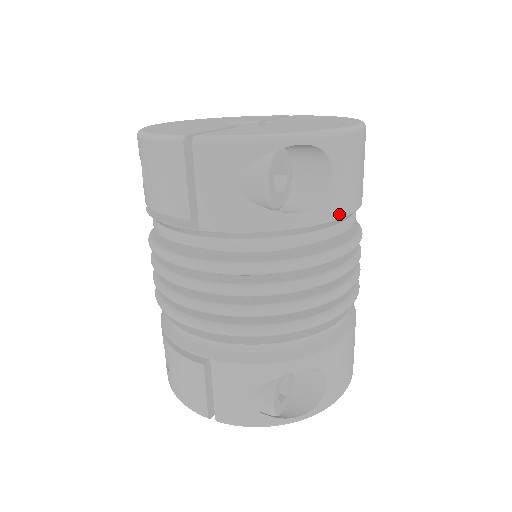
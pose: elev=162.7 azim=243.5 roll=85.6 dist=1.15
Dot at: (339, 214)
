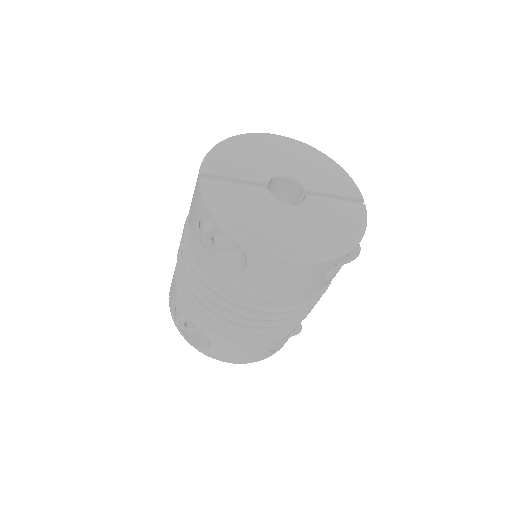
Dot at: (247, 287)
